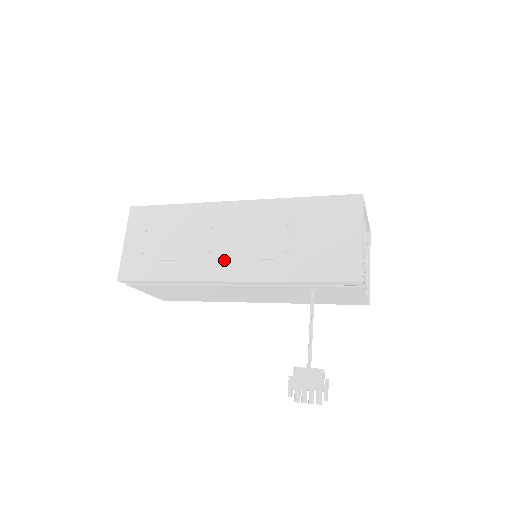
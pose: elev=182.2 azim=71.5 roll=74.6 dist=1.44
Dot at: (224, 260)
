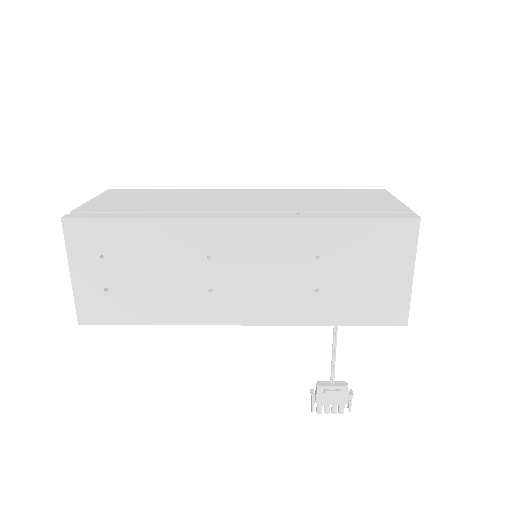
Dot at: (232, 300)
